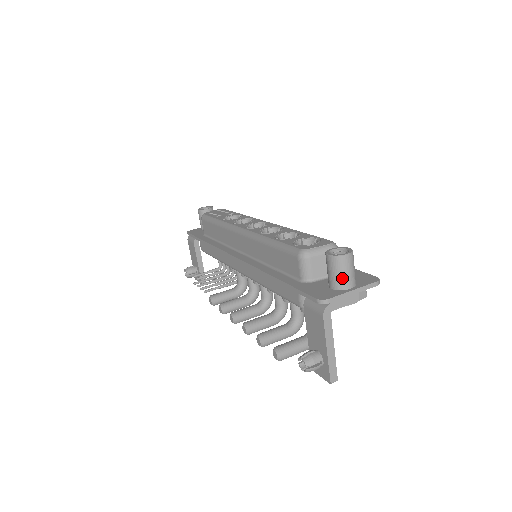
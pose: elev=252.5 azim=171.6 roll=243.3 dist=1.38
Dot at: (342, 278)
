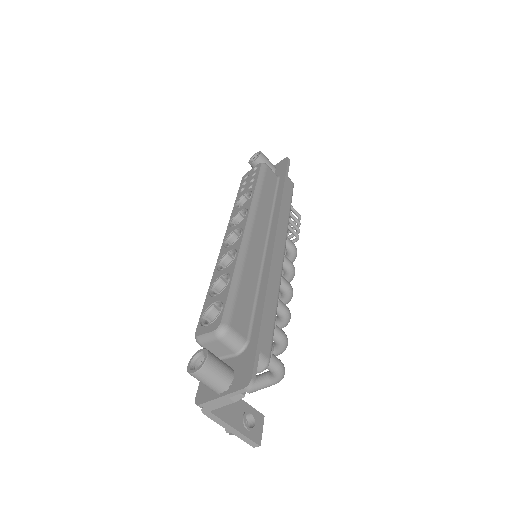
Dot at: (207, 386)
